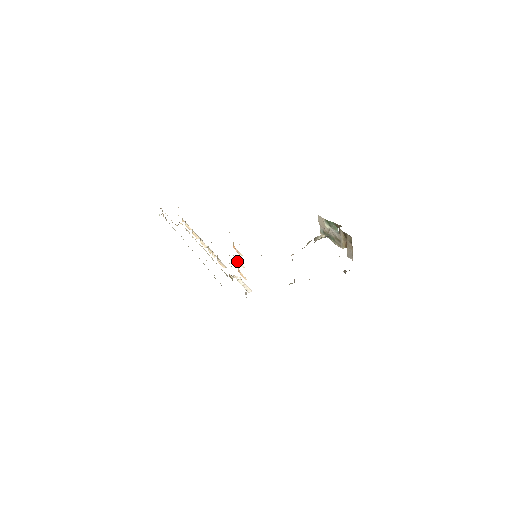
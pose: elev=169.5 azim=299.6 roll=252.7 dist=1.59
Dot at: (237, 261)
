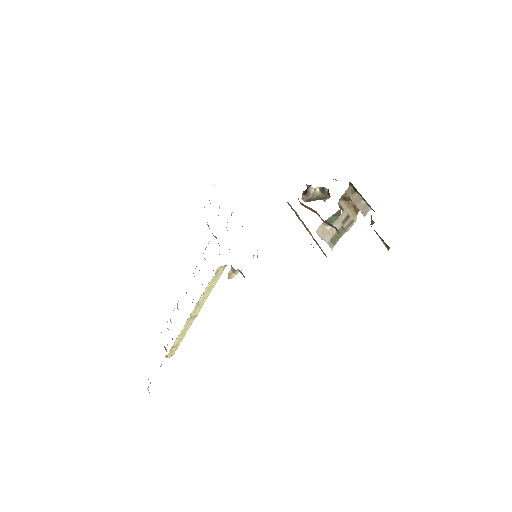
Dot at: occluded
